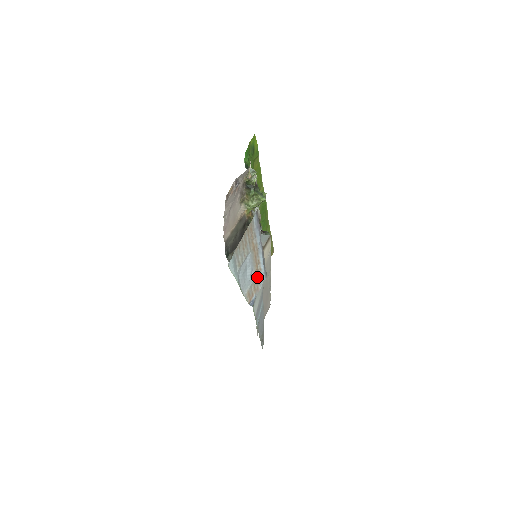
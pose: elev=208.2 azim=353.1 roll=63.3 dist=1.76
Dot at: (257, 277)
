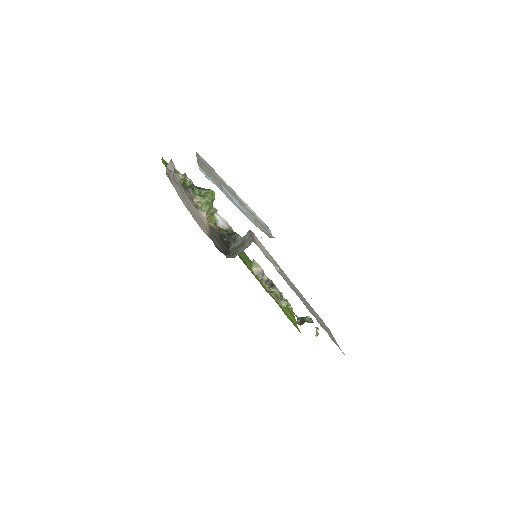
Dot at: (255, 219)
